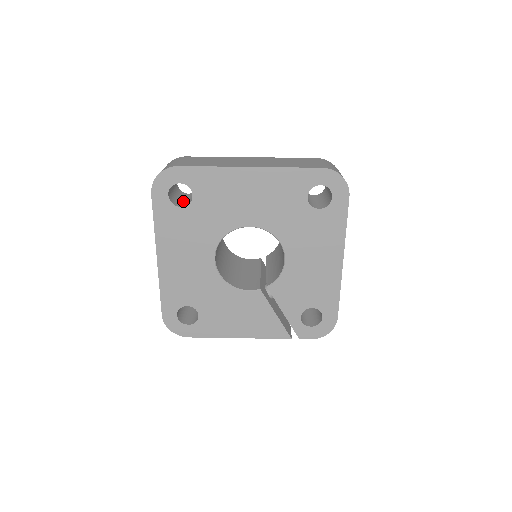
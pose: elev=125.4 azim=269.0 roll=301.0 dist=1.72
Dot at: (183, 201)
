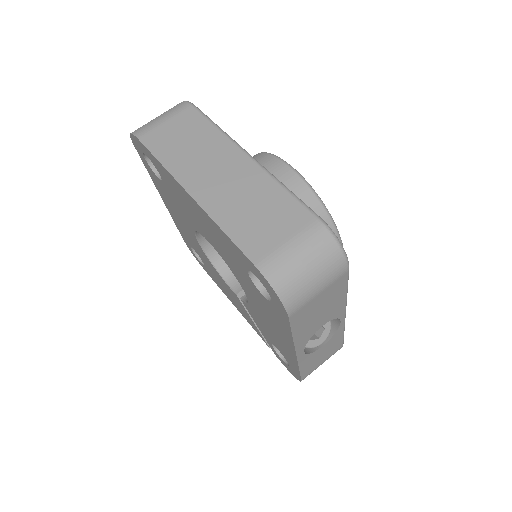
Dot at: occluded
